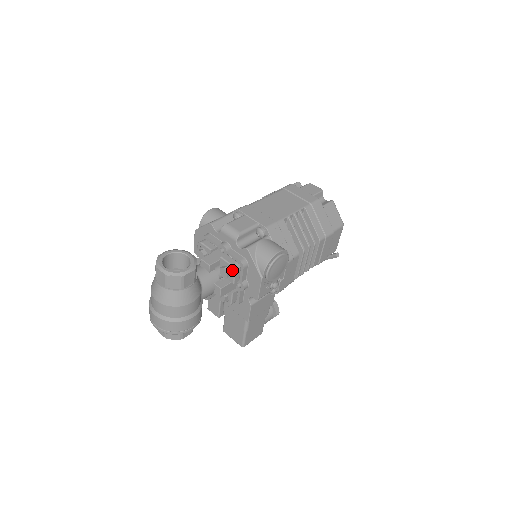
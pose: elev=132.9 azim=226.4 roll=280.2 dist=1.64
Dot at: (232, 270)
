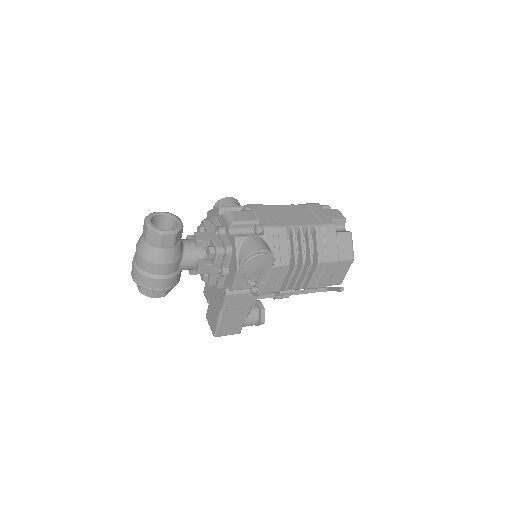
Dot at: (215, 252)
